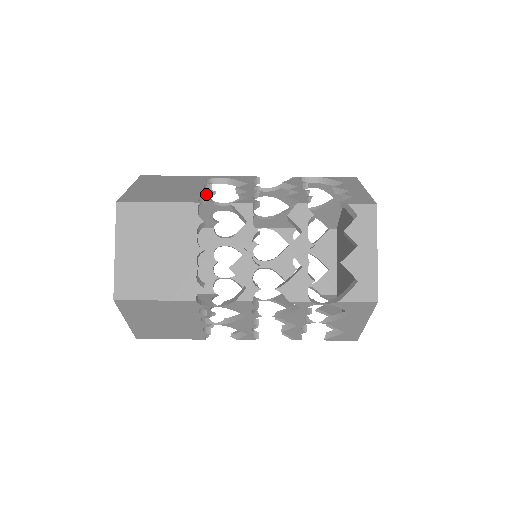
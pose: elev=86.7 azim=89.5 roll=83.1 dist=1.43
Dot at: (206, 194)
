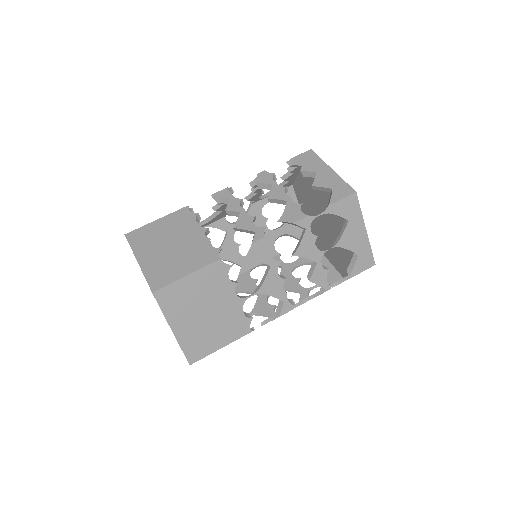
Dot at: occluded
